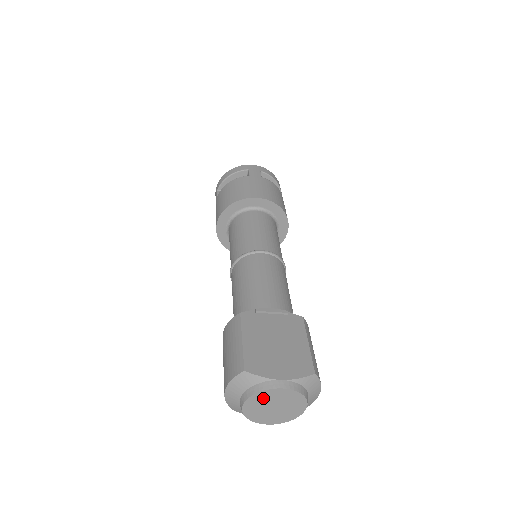
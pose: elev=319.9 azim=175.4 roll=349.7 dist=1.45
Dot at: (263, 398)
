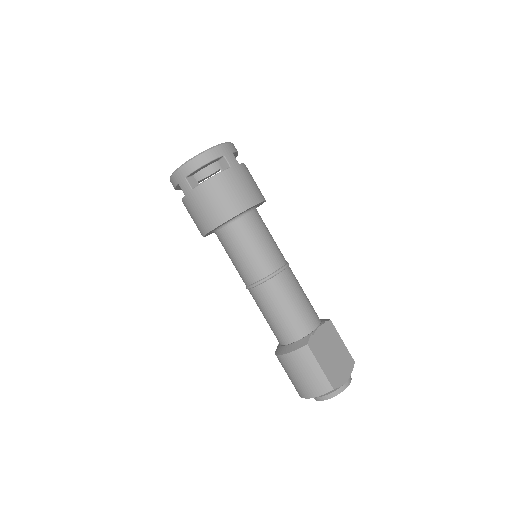
Dot at: occluded
